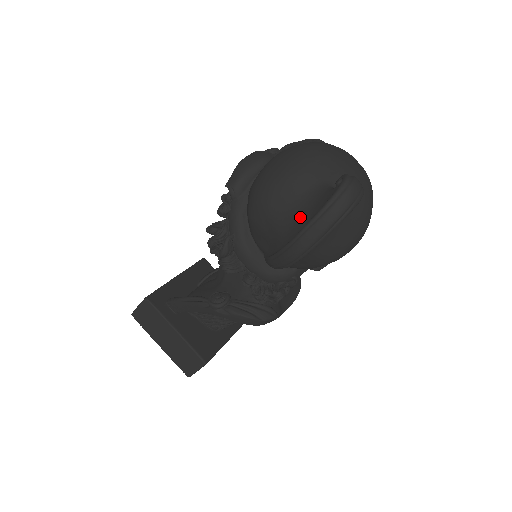
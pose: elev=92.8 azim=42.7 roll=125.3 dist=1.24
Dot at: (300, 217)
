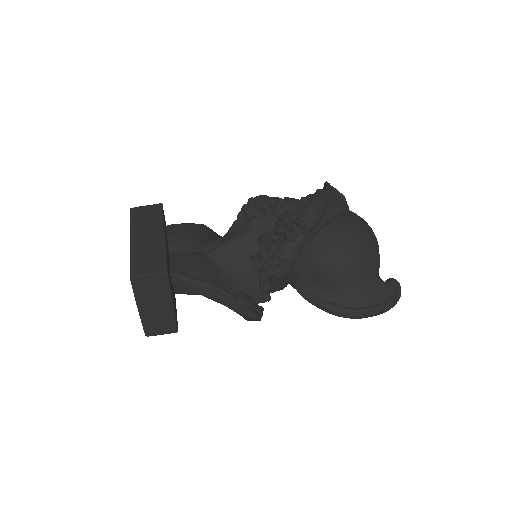
Dot at: (365, 294)
